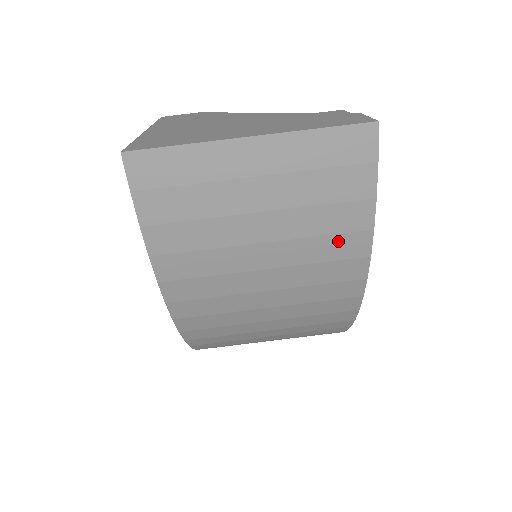
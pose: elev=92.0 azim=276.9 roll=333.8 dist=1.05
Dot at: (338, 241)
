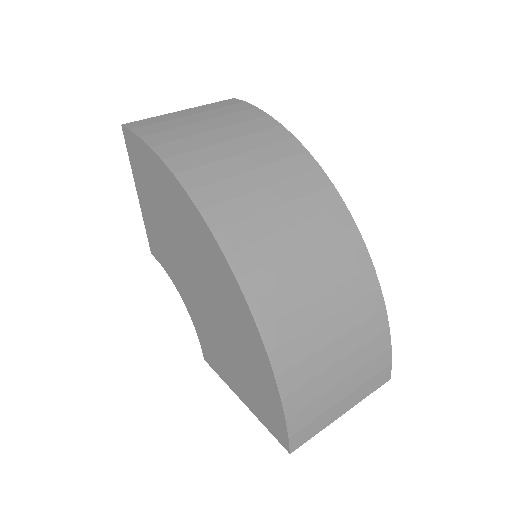
Dot at: (256, 122)
